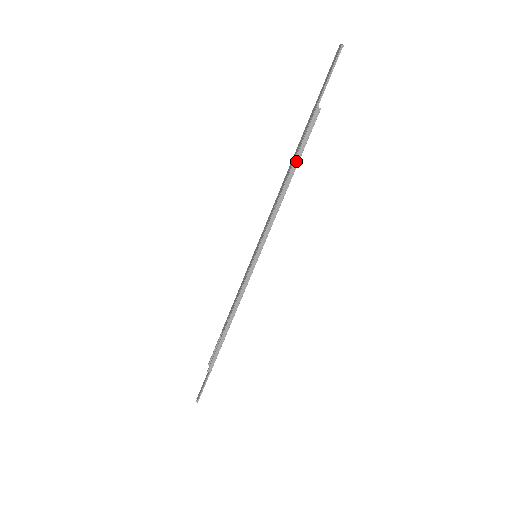
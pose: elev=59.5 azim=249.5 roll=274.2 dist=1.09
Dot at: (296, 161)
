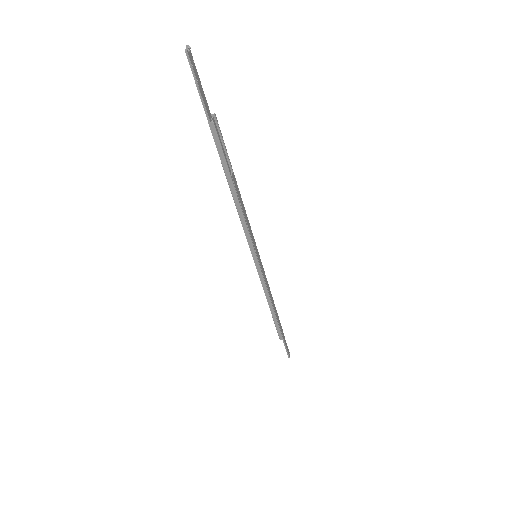
Dot at: (228, 177)
